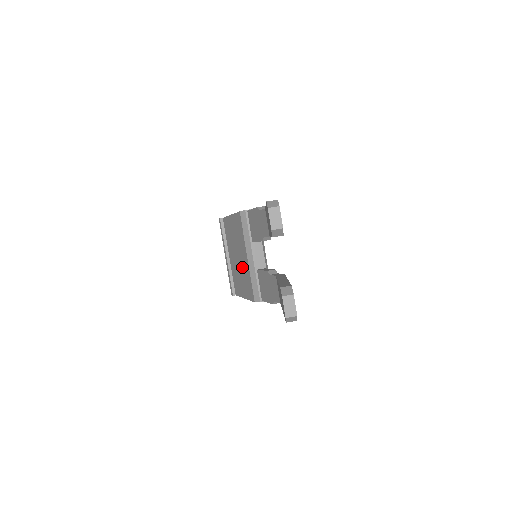
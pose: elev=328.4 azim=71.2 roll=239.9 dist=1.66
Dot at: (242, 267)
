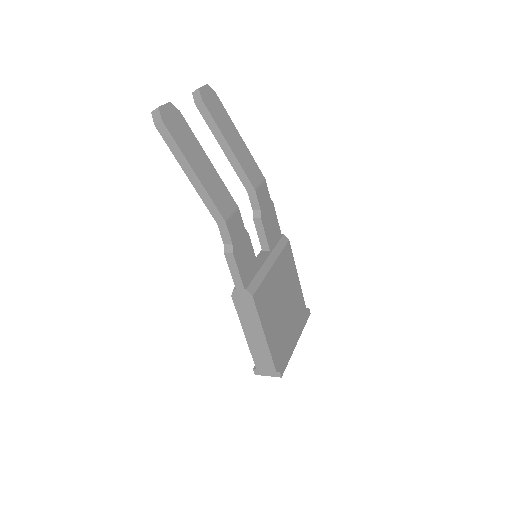
Dot at: occluded
